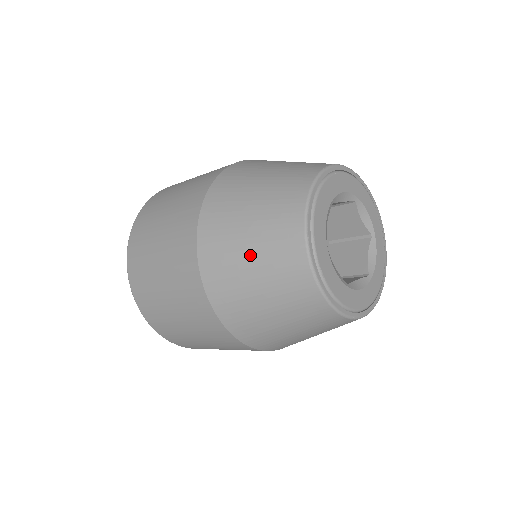
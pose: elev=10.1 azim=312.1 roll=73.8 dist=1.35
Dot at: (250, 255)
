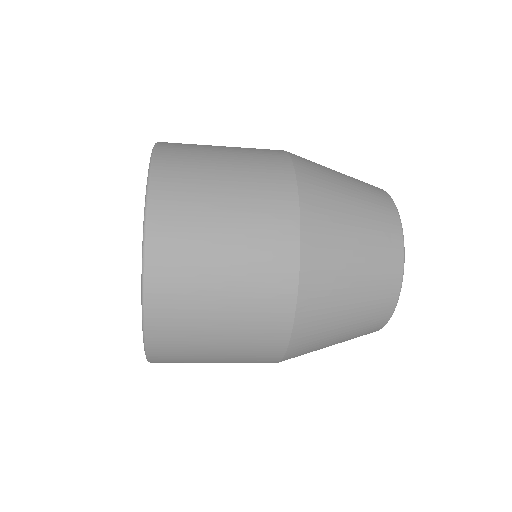
Dot at: (352, 298)
